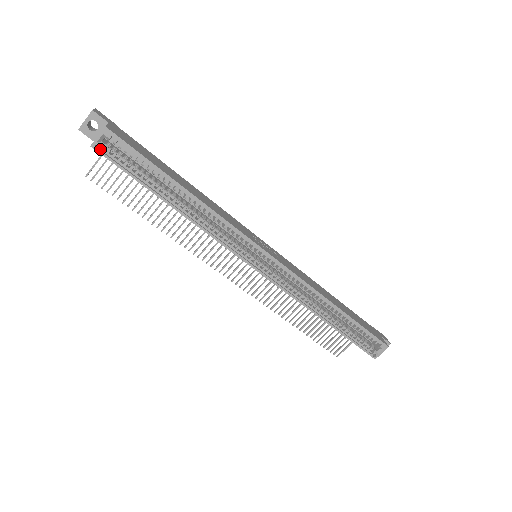
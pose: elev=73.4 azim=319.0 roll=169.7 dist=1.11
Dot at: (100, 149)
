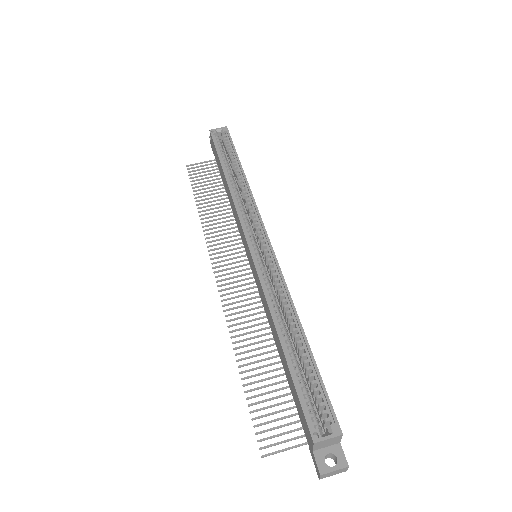
Dot at: (213, 133)
